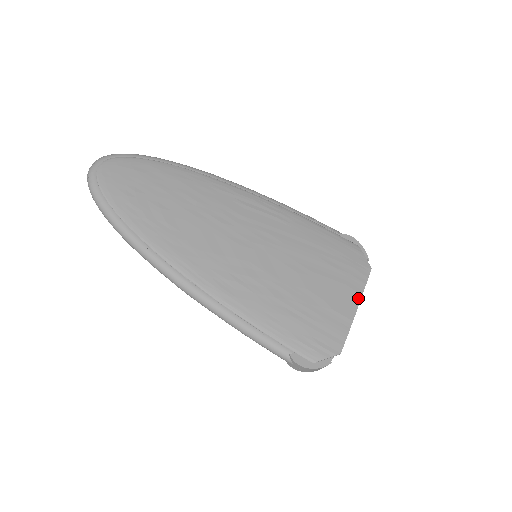
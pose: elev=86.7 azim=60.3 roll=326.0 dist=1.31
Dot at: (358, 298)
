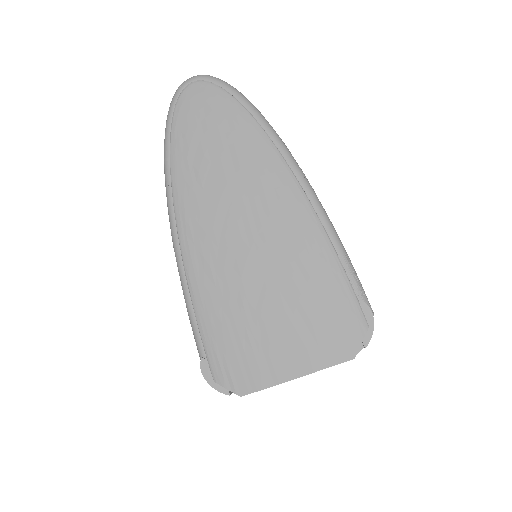
Dot at: (306, 371)
